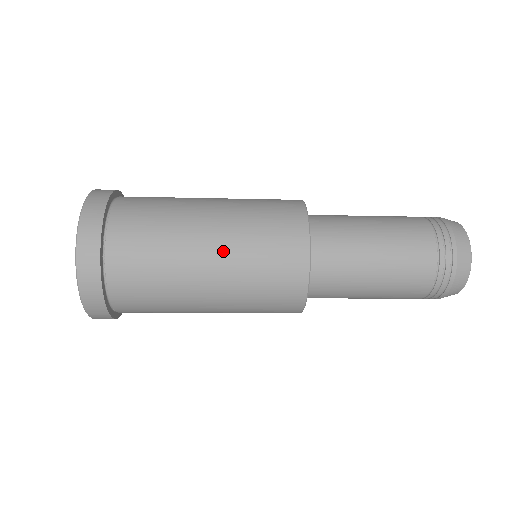
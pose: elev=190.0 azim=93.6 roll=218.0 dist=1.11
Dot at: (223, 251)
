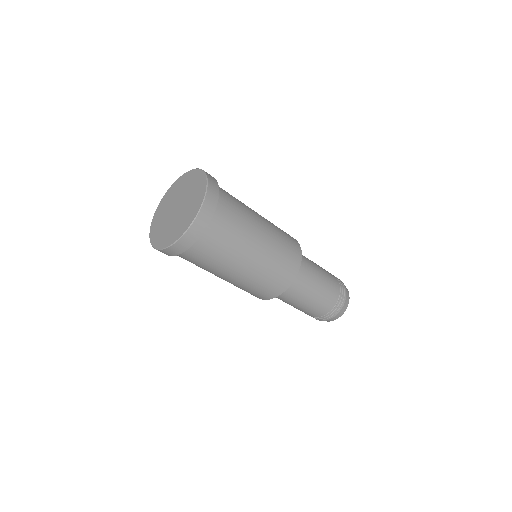
Dot at: (259, 261)
